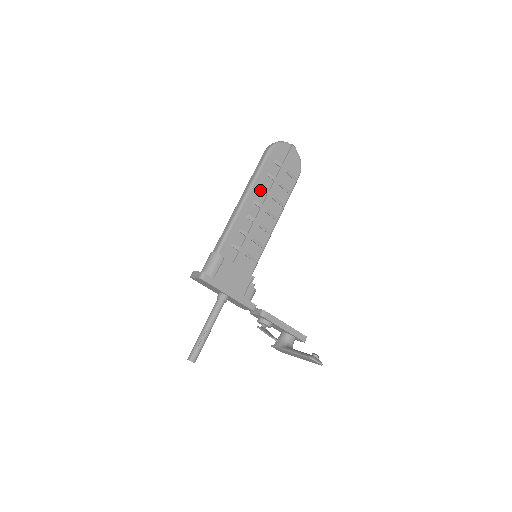
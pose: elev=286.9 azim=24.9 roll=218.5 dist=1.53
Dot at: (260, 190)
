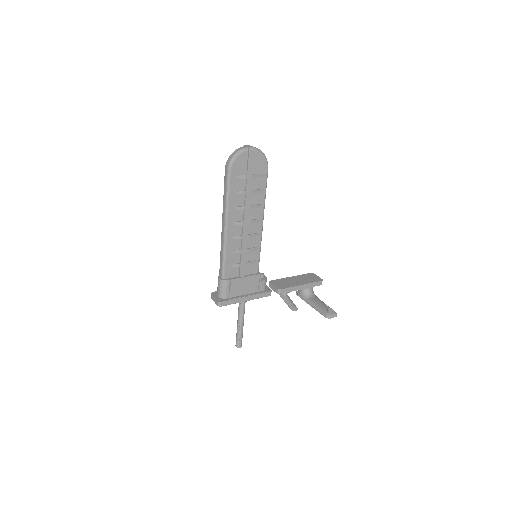
Dot at: (236, 210)
